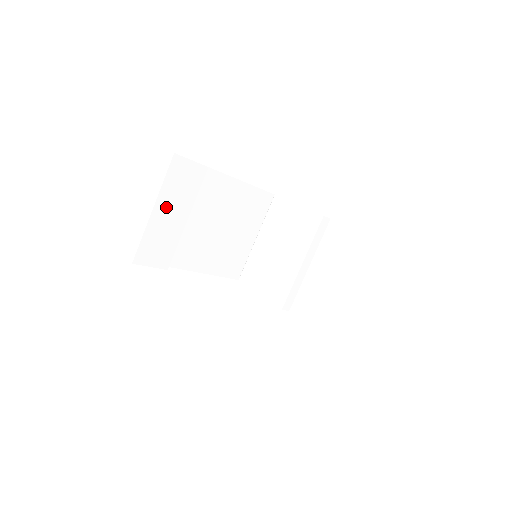
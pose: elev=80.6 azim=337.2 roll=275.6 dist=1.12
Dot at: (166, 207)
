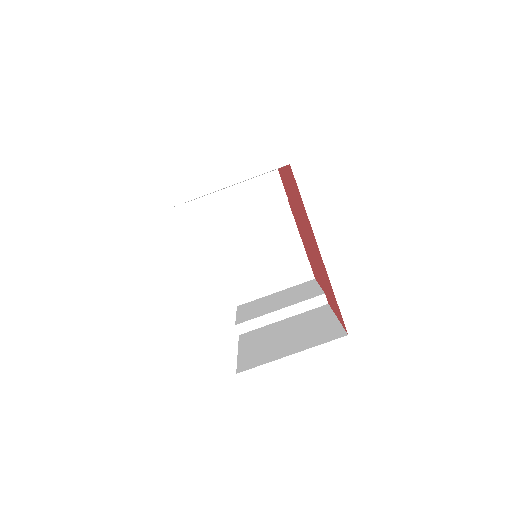
Dot at: (244, 192)
